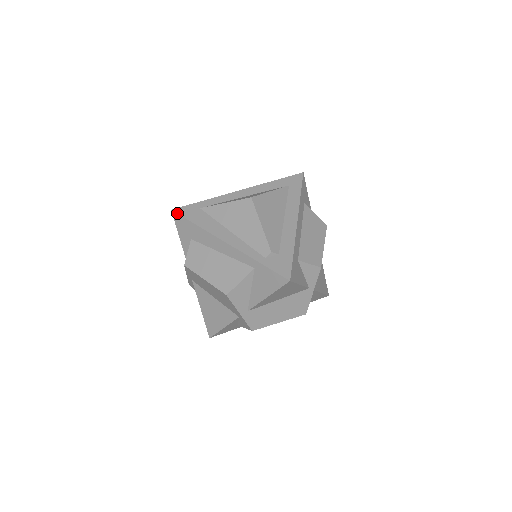
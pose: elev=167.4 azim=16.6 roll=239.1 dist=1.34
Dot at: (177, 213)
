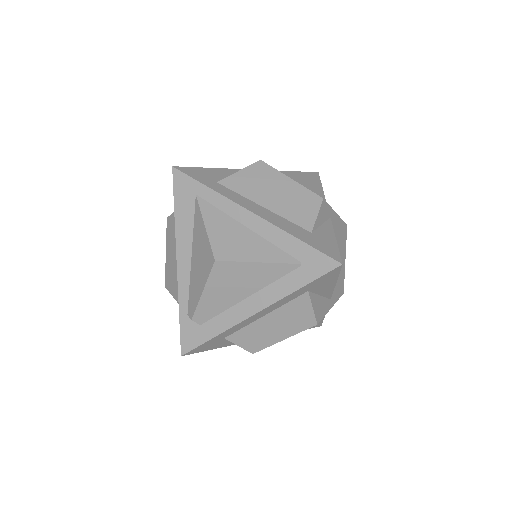
Dot at: (173, 177)
